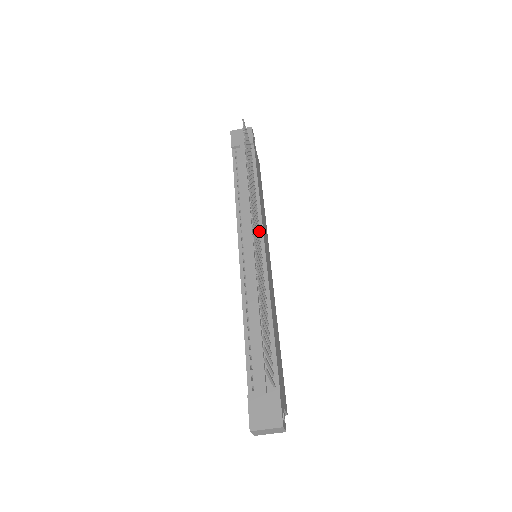
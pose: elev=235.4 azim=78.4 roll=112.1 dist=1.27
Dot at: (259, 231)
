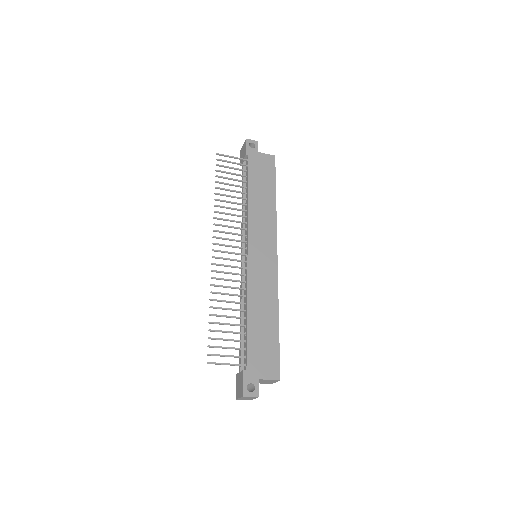
Dot at: (246, 238)
